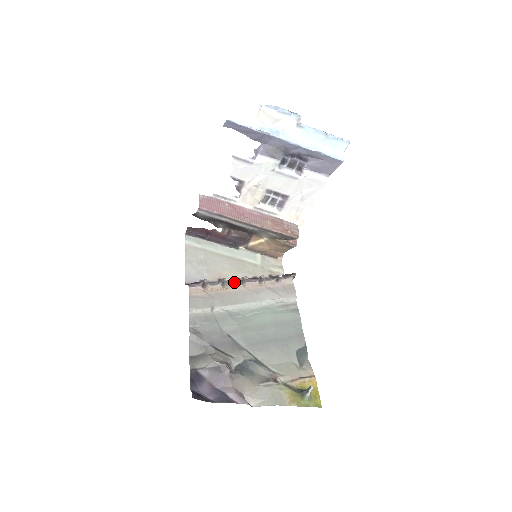
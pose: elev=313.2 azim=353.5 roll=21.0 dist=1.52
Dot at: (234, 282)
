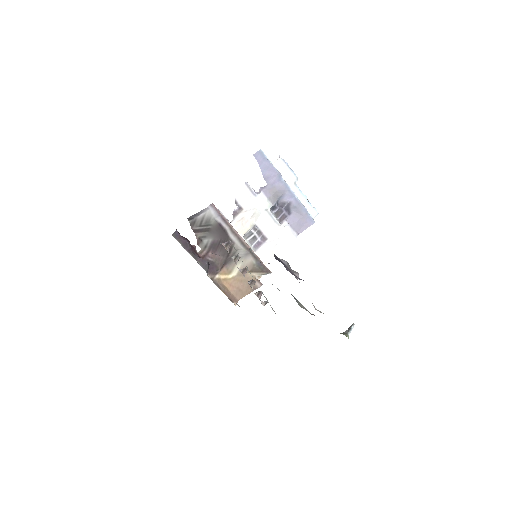
Dot at: occluded
